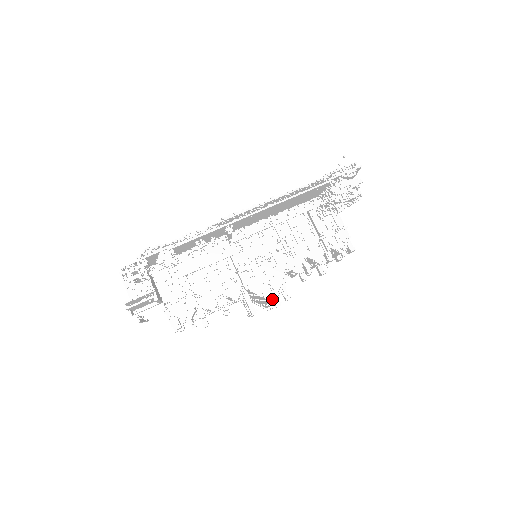
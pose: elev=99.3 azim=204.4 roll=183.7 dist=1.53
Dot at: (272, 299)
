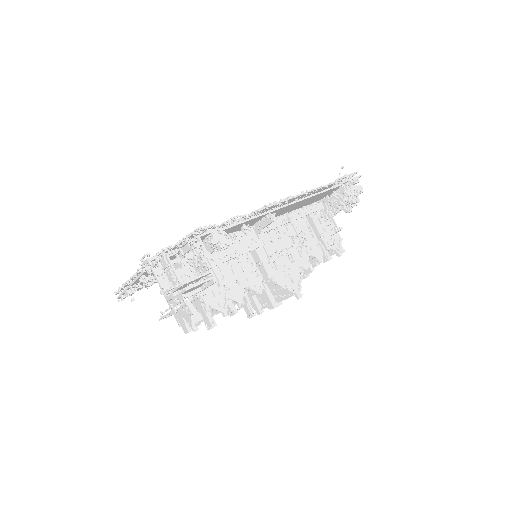
Dot at: (295, 291)
